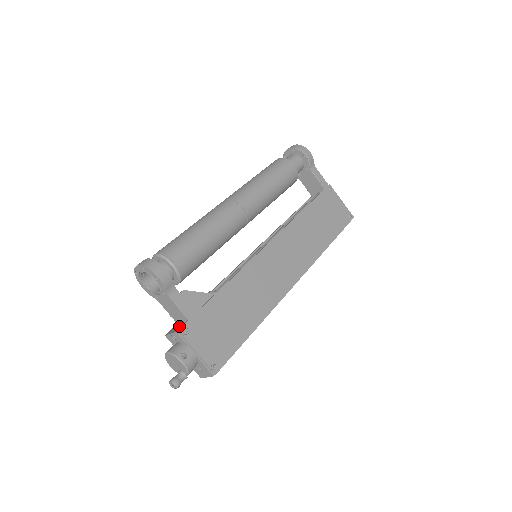
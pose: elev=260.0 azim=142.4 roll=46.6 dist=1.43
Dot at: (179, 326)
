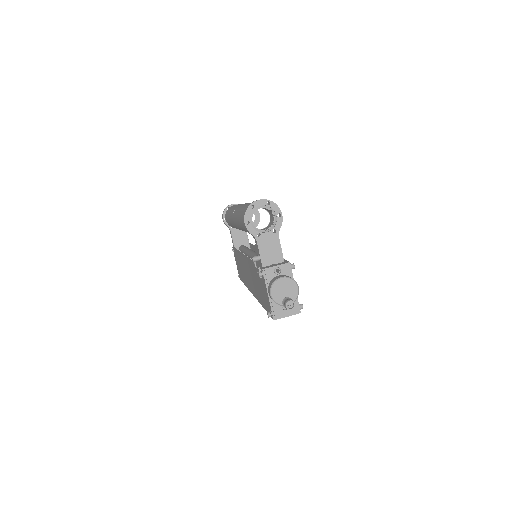
Dot at: (280, 263)
